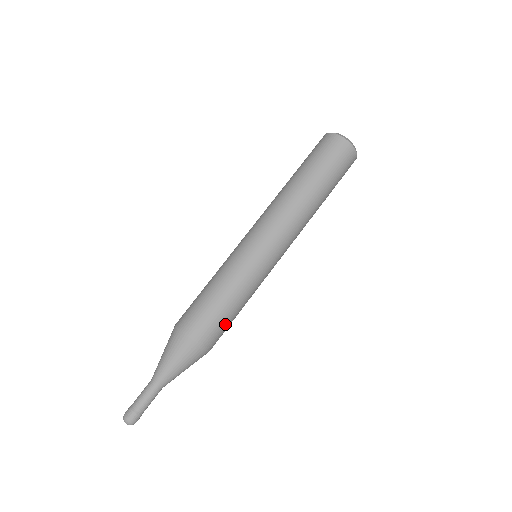
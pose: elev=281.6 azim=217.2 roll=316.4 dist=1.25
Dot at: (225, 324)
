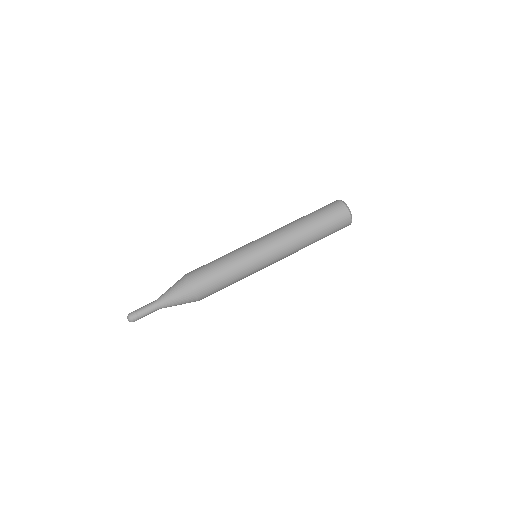
Dot at: (210, 275)
